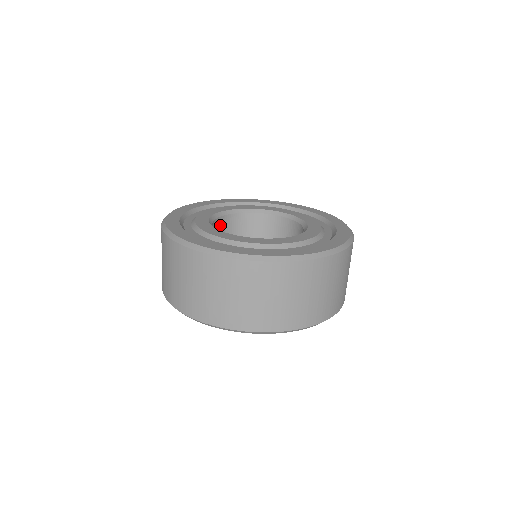
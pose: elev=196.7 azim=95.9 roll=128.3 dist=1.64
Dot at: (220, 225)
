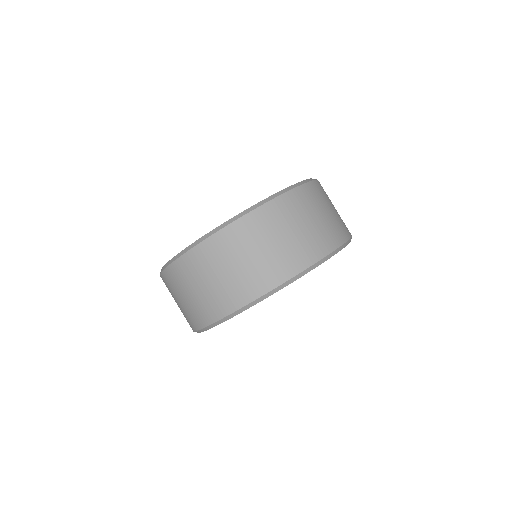
Dot at: occluded
